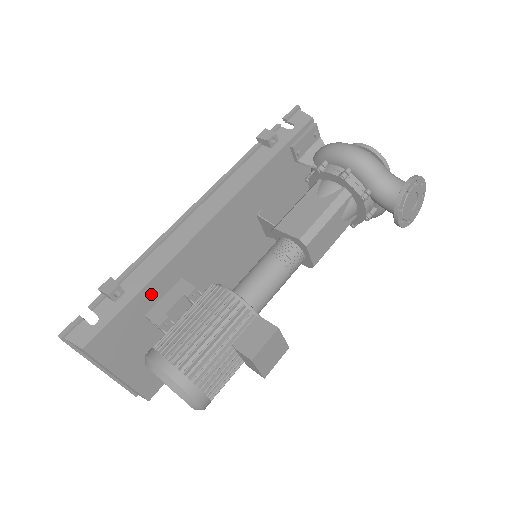
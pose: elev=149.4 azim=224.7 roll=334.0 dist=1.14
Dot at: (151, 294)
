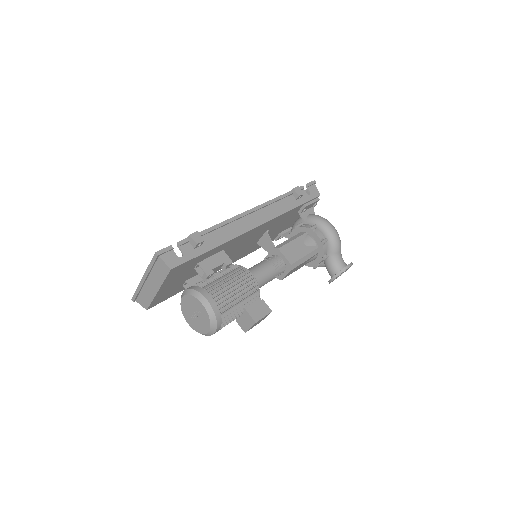
Dot at: (210, 253)
